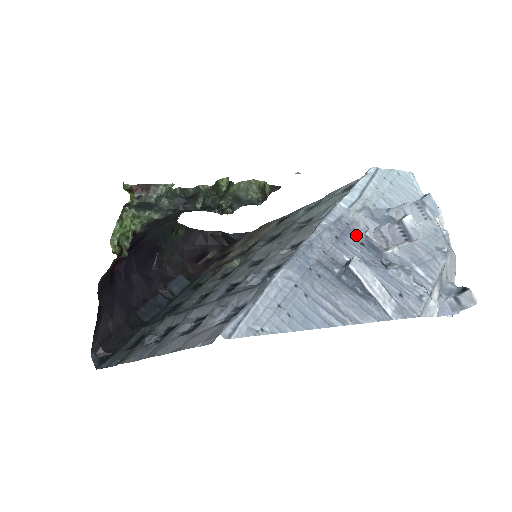
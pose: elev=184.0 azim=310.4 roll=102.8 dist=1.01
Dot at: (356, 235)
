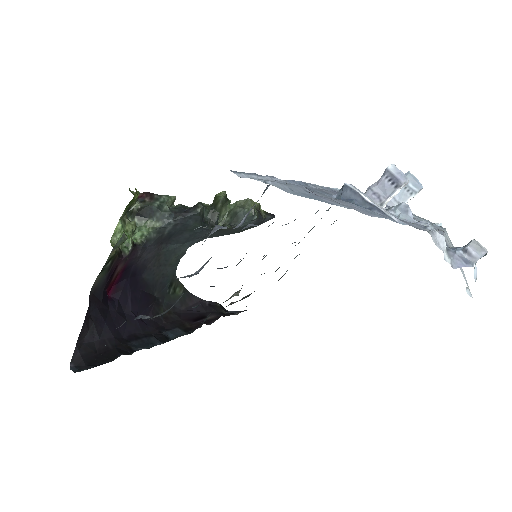
Dot at: occluded
